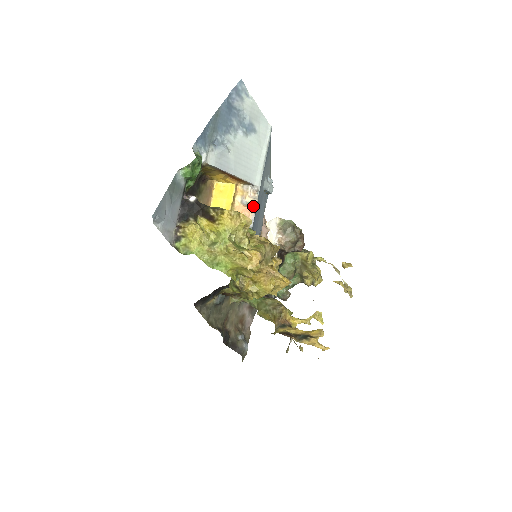
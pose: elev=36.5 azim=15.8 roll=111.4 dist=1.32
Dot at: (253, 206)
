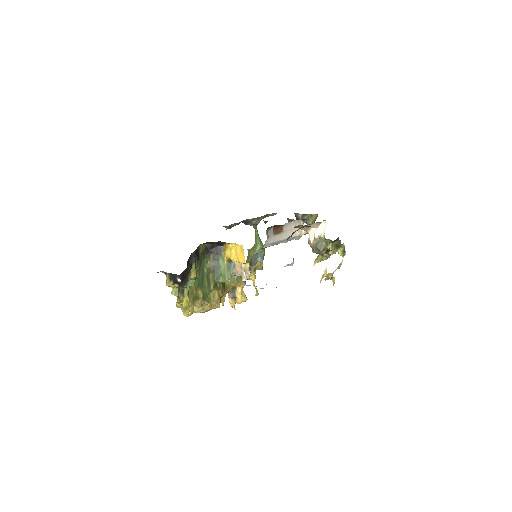
Dot at: (242, 278)
